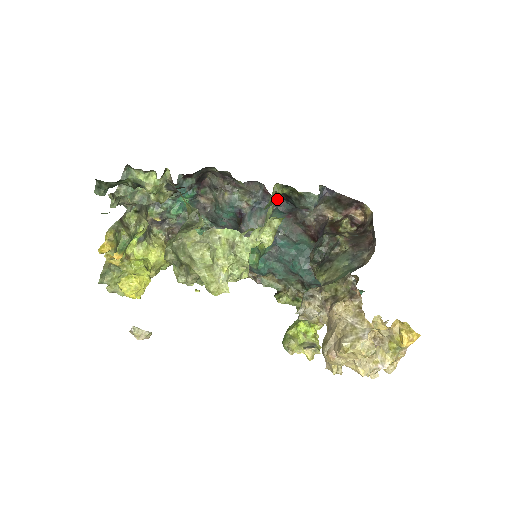
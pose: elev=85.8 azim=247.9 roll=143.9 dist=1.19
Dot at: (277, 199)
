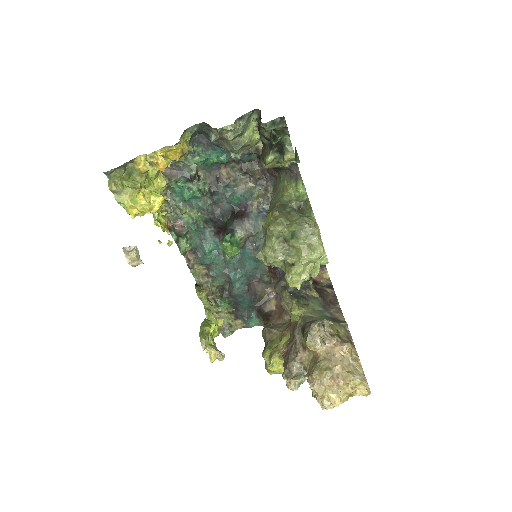
Dot at: occluded
